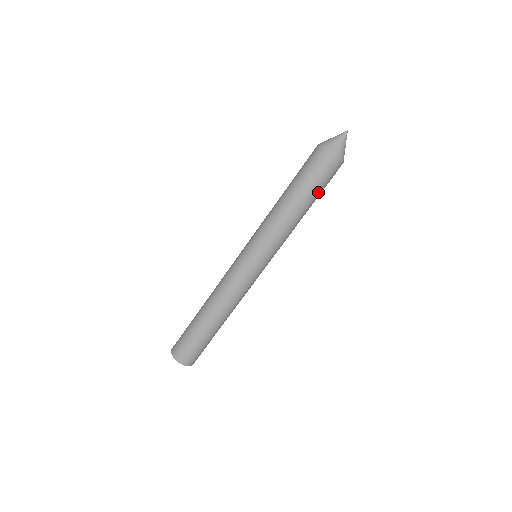
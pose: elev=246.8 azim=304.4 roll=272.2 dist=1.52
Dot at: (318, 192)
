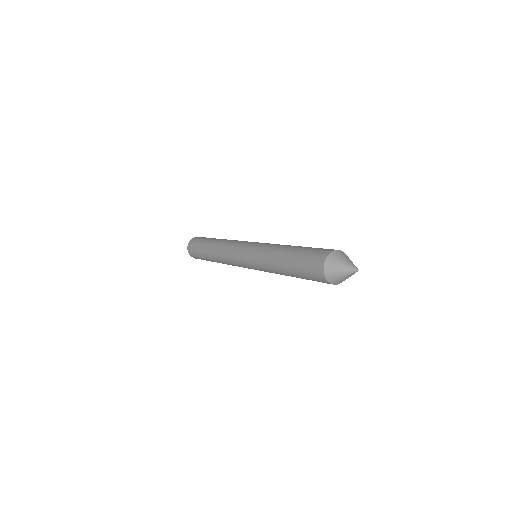
Dot at: occluded
